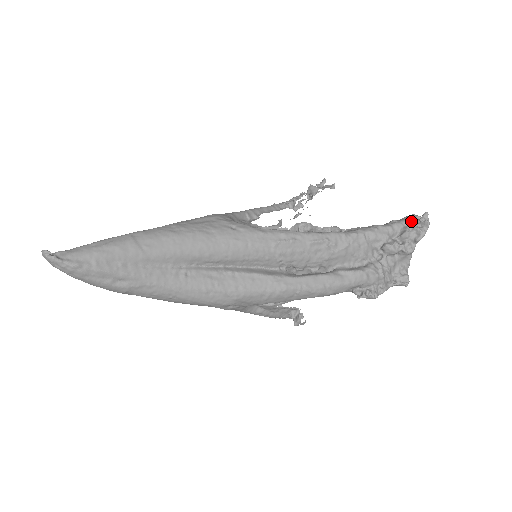
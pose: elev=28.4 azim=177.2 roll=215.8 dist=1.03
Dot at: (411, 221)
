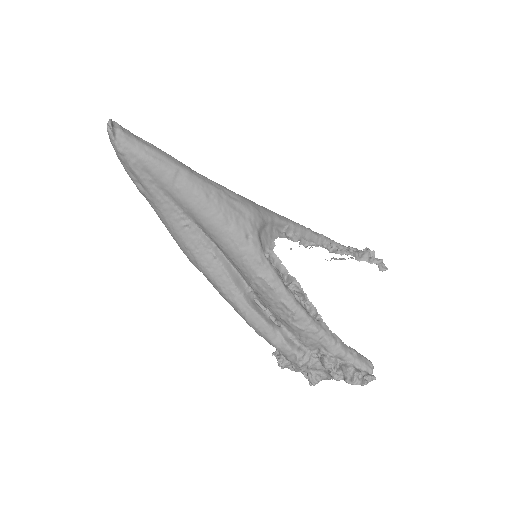
Dot at: (363, 367)
